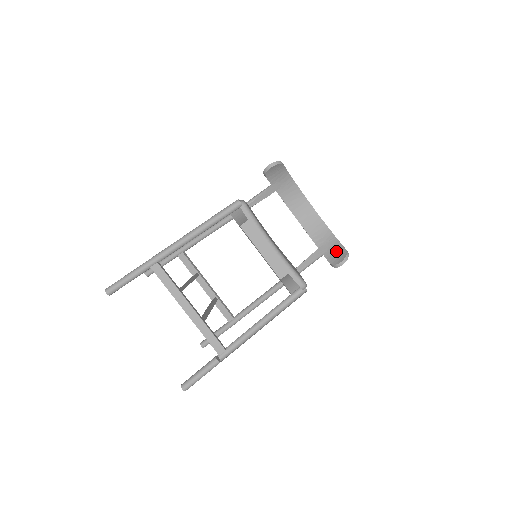
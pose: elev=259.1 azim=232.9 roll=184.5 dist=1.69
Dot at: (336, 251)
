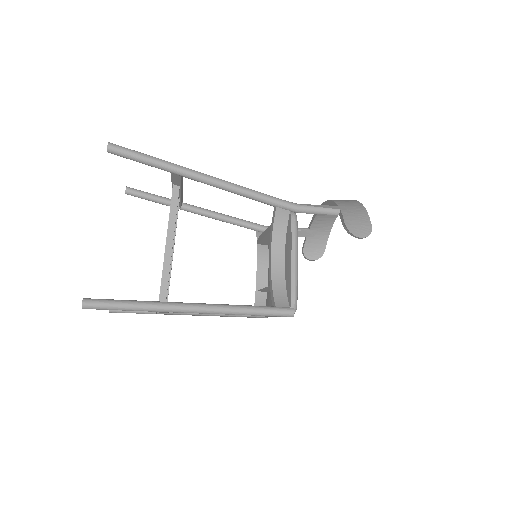
Dot at: (318, 244)
